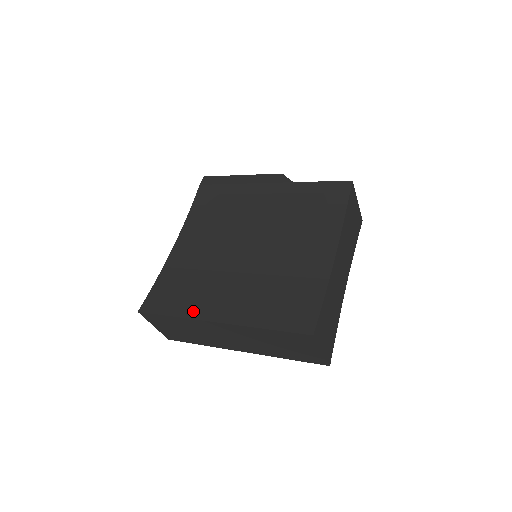
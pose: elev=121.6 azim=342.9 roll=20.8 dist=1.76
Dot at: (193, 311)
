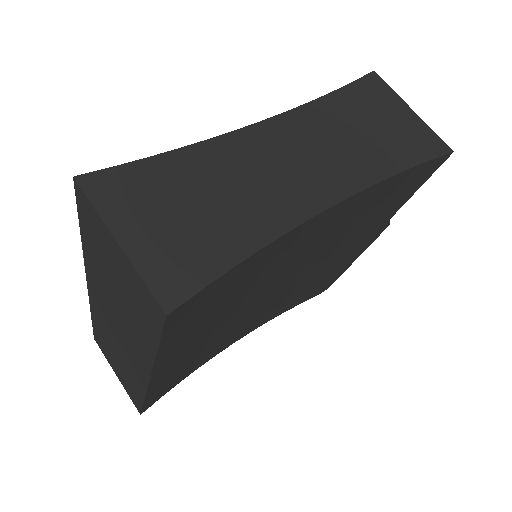
Dot at: occluded
